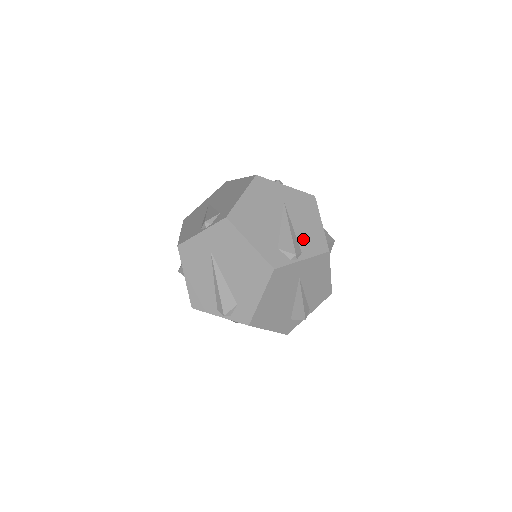
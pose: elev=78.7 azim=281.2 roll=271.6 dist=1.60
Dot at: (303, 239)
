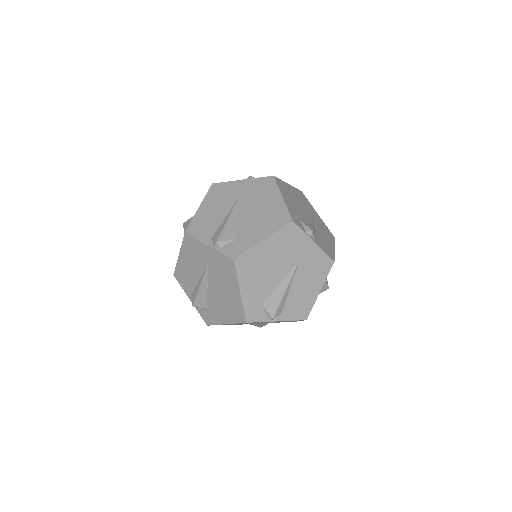
Dot at: (319, 237)
